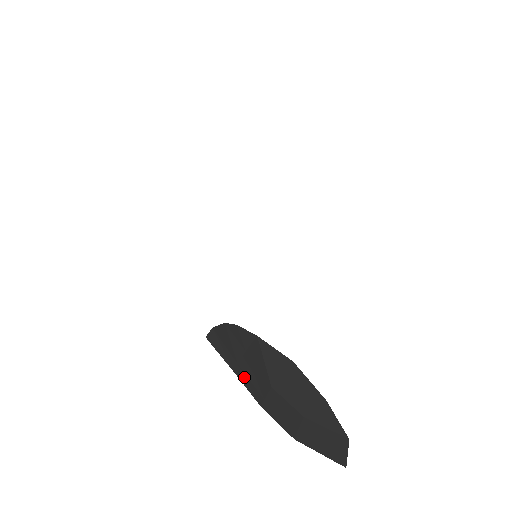
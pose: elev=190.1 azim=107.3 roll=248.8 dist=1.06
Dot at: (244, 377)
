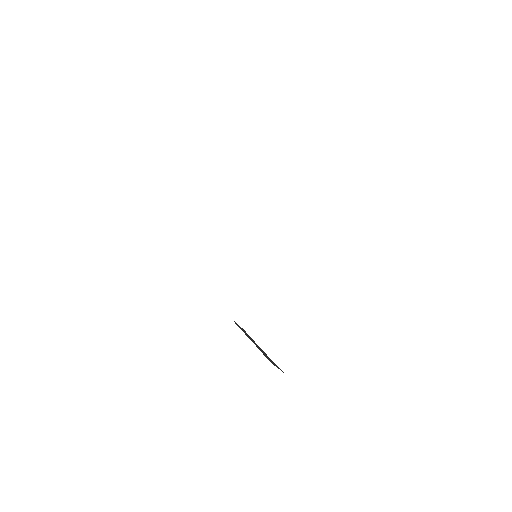
Dot at: occluded
